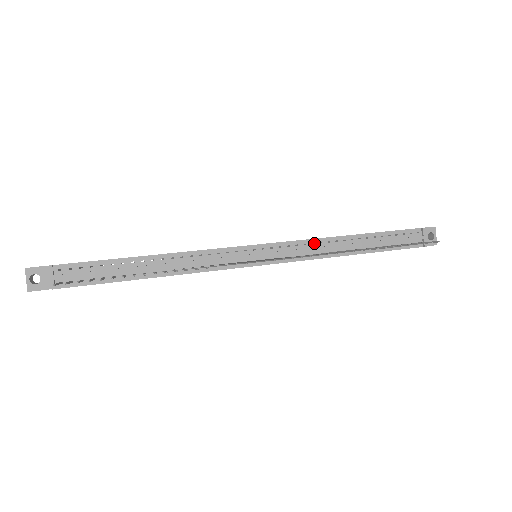
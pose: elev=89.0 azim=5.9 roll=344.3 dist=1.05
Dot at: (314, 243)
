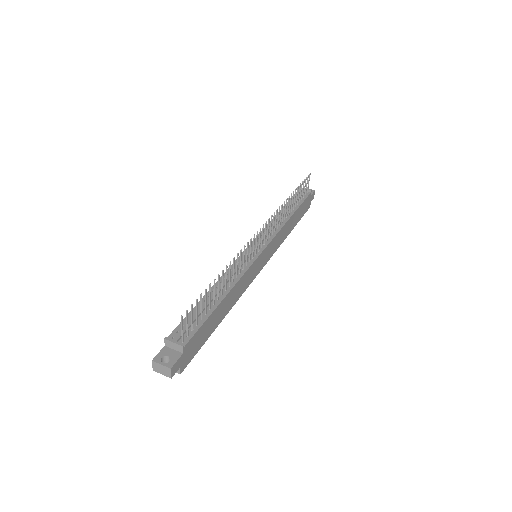
Dot at: occluded
